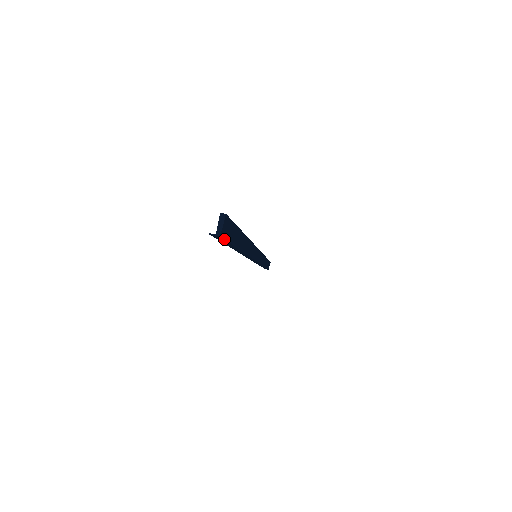
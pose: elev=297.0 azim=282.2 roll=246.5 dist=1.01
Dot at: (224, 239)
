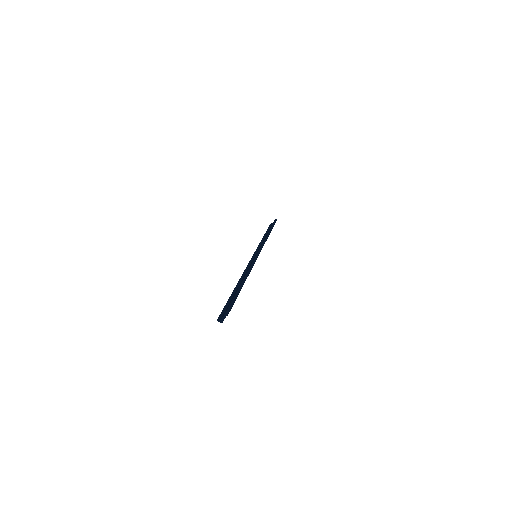
Dot at: occluded
